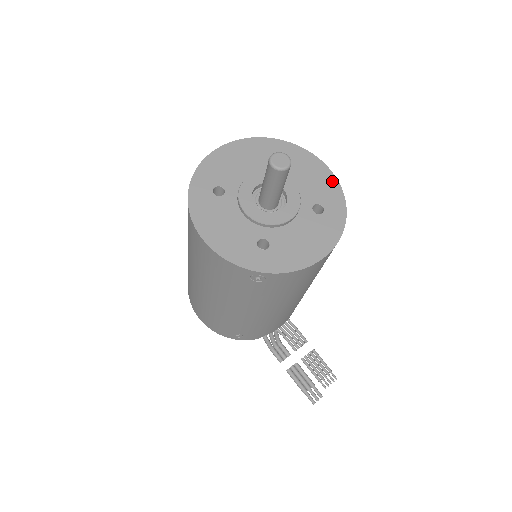
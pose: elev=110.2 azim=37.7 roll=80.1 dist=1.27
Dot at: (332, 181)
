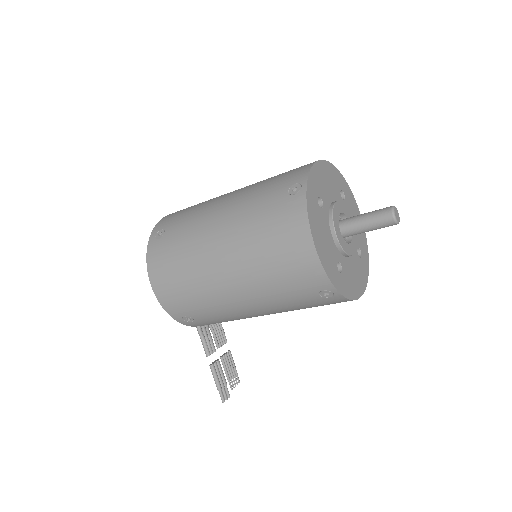
Dot at: (364, 233)
